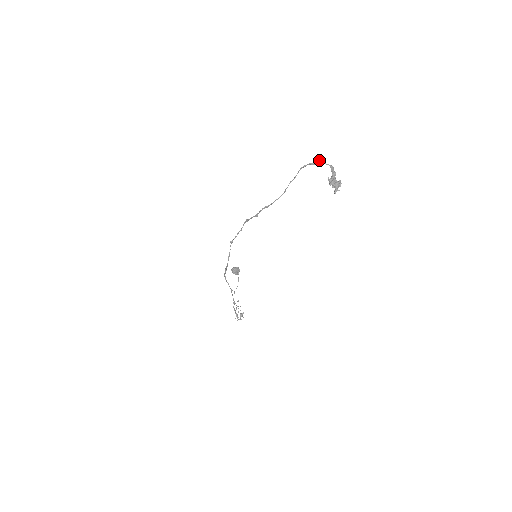
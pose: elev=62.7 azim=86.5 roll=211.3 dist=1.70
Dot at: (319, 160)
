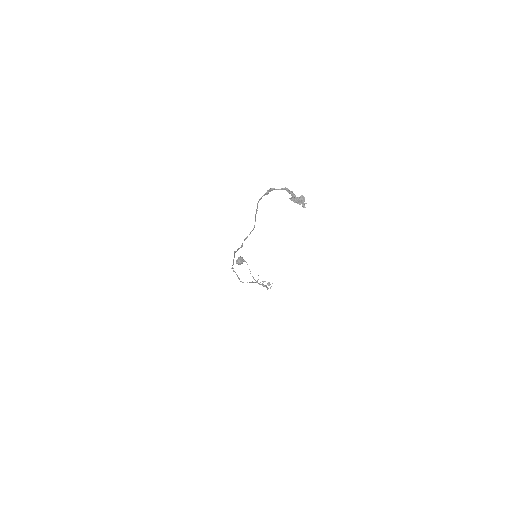
Dot at: (270, 190)
